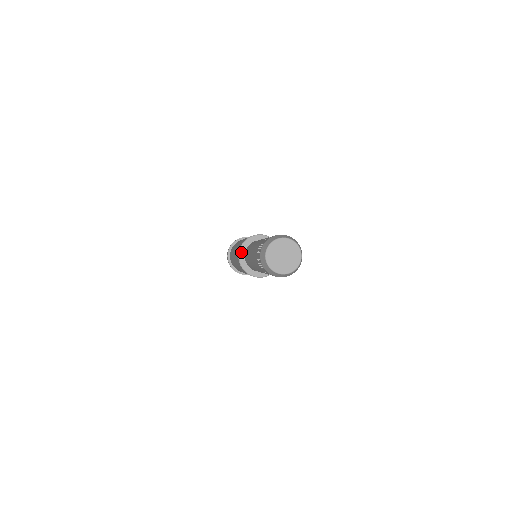
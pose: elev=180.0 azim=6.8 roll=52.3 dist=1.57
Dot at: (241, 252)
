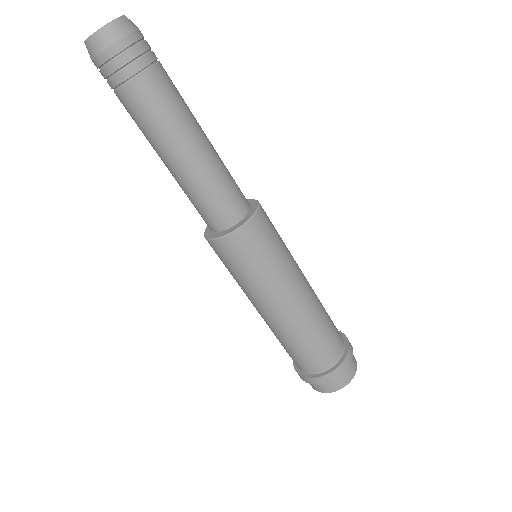
Dot at: occluded
